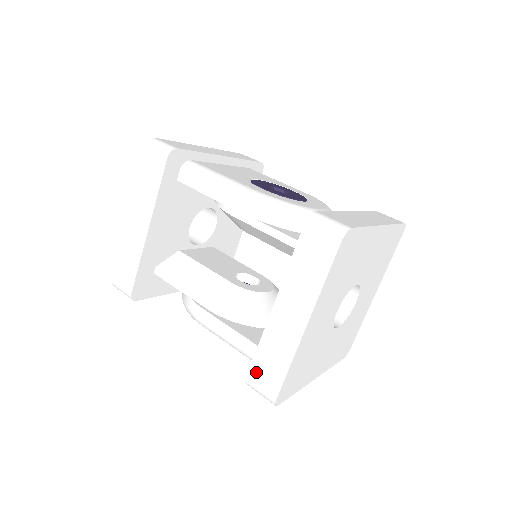
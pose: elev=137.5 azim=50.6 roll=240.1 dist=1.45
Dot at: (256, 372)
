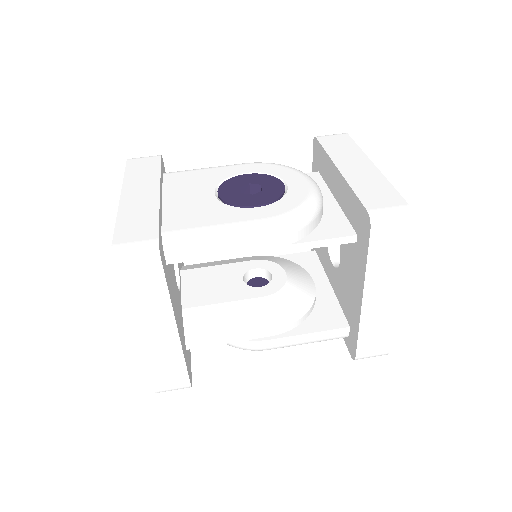
Dot at: (364, 349)
